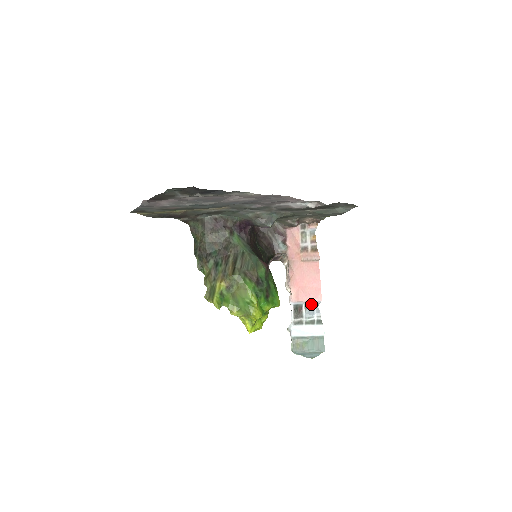
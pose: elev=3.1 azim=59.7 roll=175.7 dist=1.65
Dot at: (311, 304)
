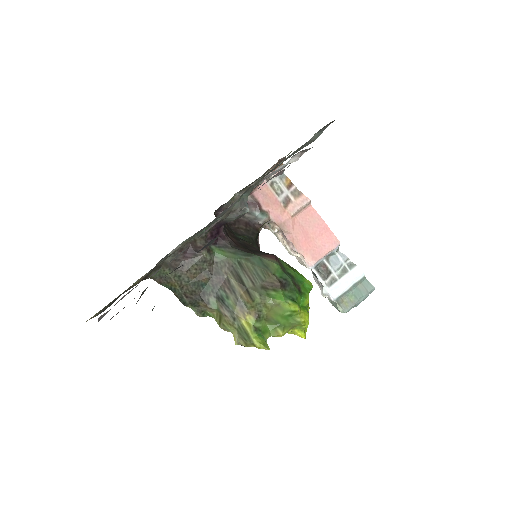
Dot at: (331, 253)
